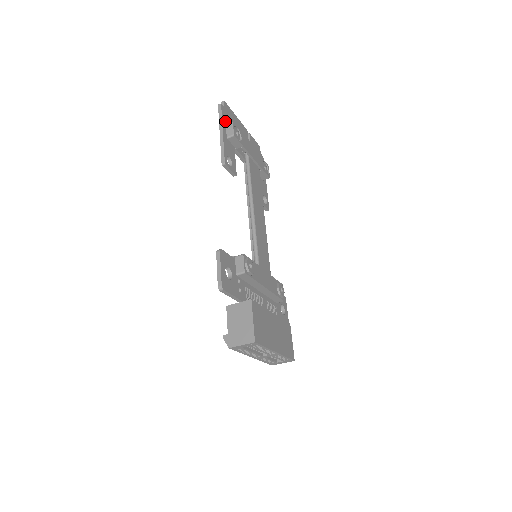
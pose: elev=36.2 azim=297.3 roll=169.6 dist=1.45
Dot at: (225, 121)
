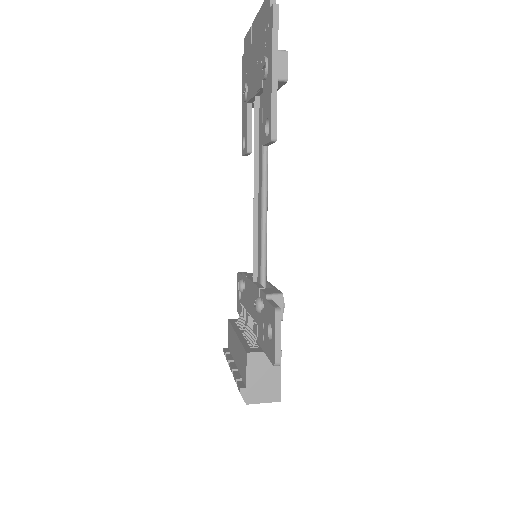
Dot at: occluded
